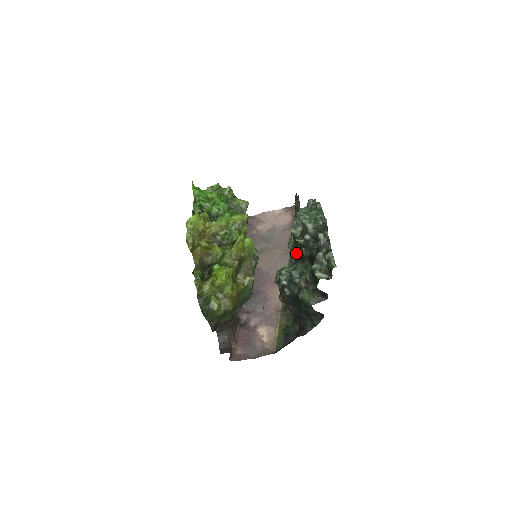
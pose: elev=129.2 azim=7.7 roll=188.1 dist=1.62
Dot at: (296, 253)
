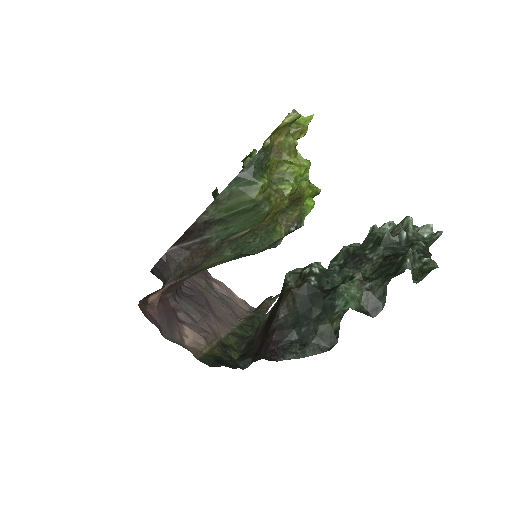
Dot at: (357, 253)
